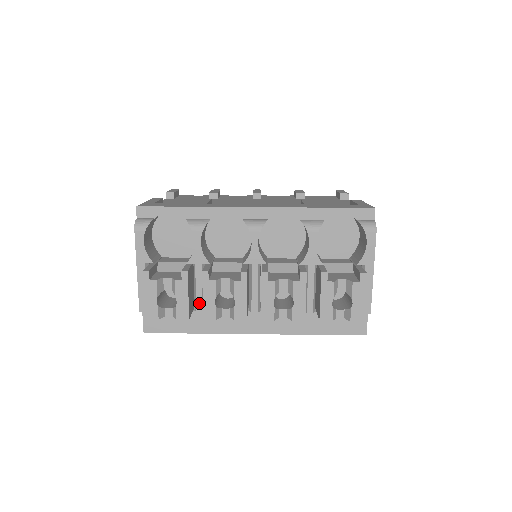
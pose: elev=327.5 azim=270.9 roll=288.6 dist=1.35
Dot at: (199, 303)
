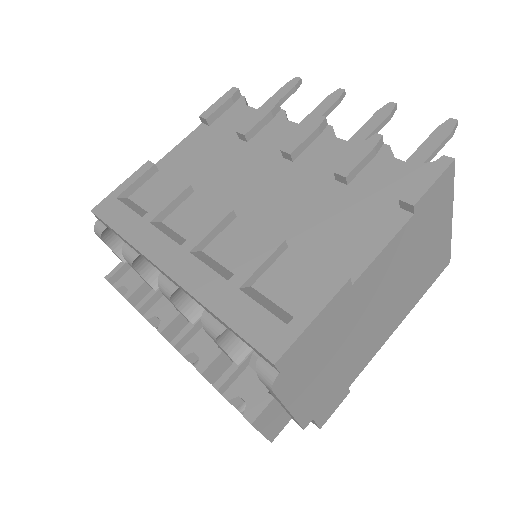
Dot at: occluded
